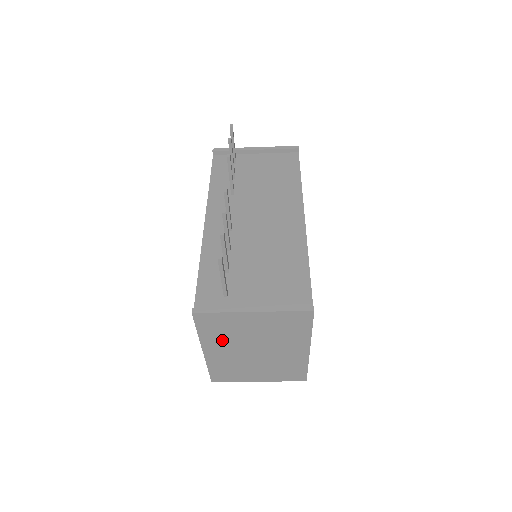
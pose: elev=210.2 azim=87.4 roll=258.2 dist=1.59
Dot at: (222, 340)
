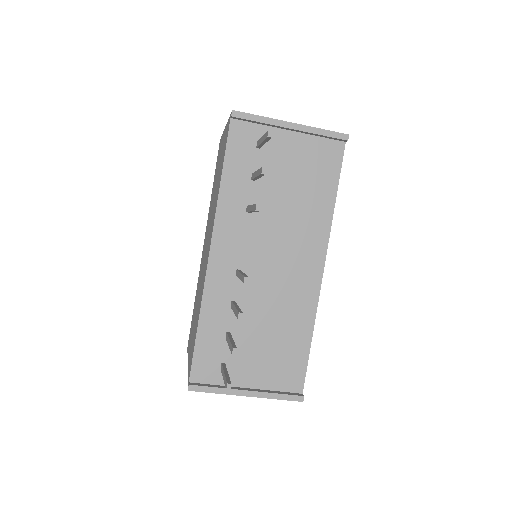
Dot at: occluded
